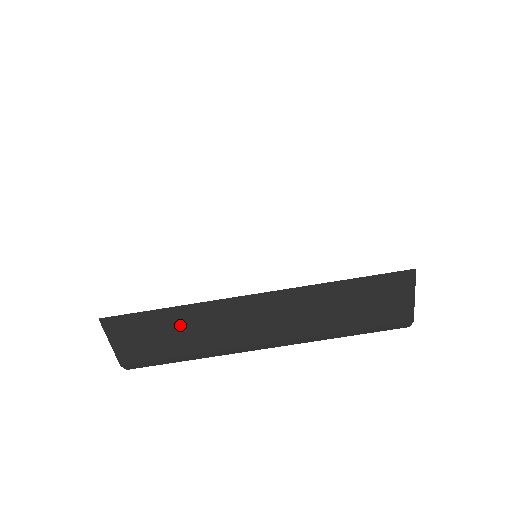
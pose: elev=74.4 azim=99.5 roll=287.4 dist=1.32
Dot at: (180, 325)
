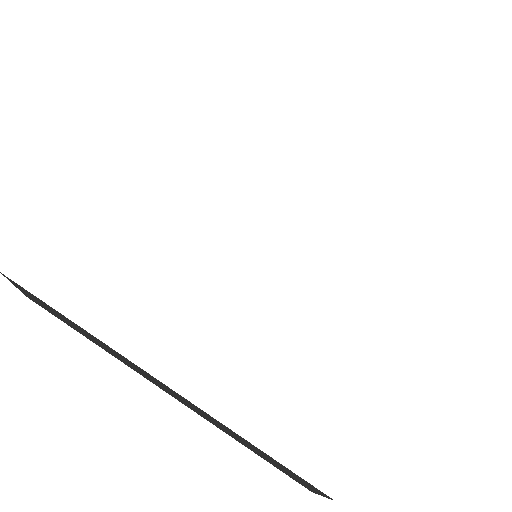
Dot at: (82, 331)
